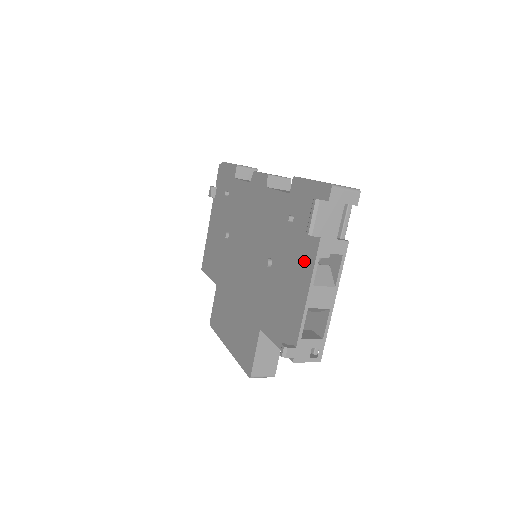
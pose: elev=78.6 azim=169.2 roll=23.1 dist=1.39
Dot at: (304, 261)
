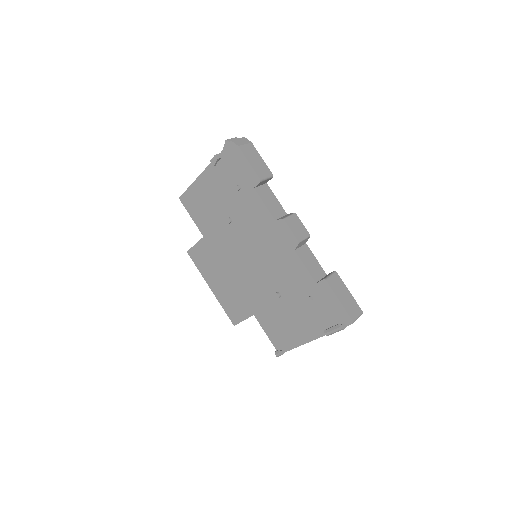
Dot at: (311, 329)
